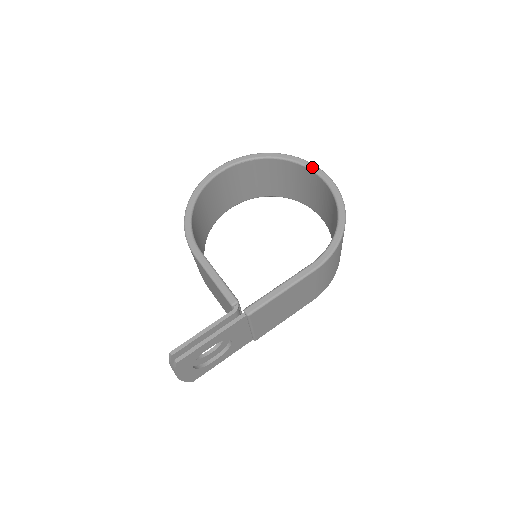
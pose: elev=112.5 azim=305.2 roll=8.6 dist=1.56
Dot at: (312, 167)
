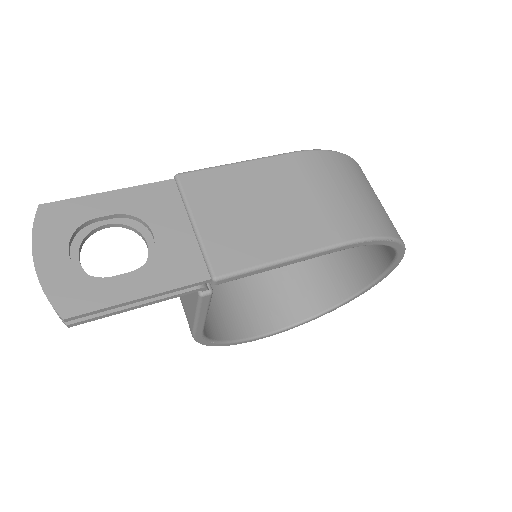
Dot at: occluded
